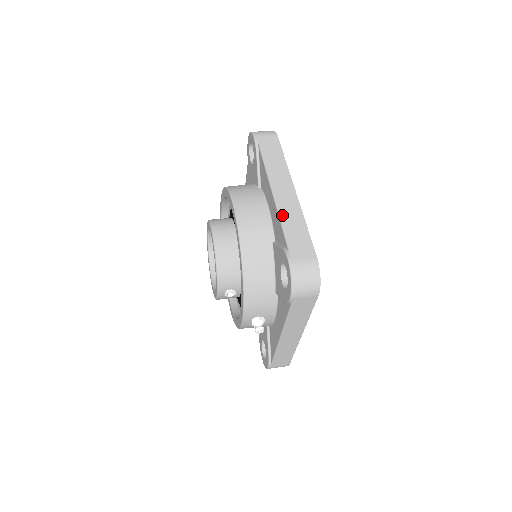
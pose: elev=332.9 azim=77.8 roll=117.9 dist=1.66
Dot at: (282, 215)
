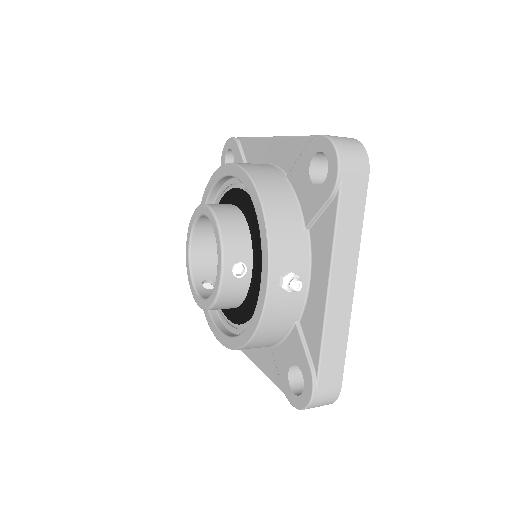
Dot at: occluded
